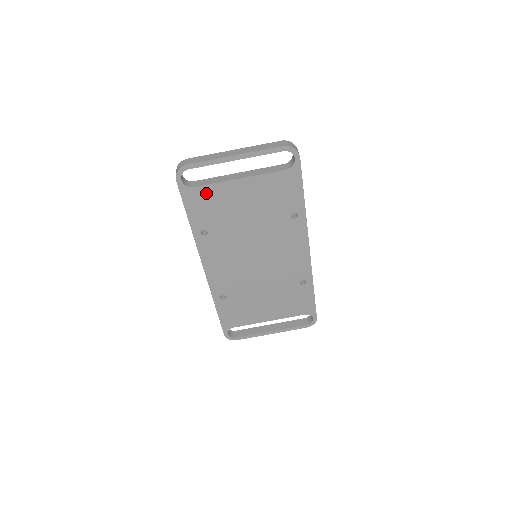
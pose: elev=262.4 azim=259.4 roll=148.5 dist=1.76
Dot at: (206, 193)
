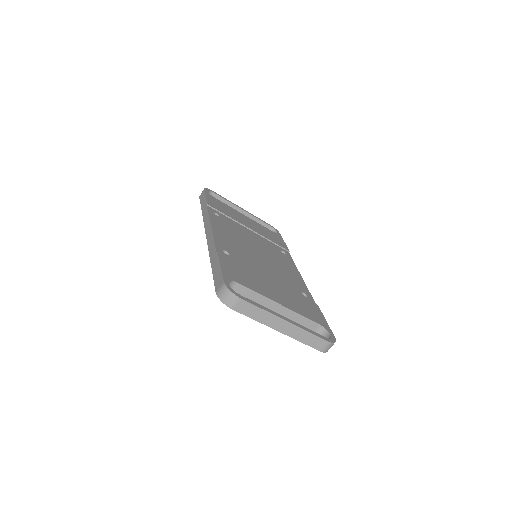
Dot at: occluded
